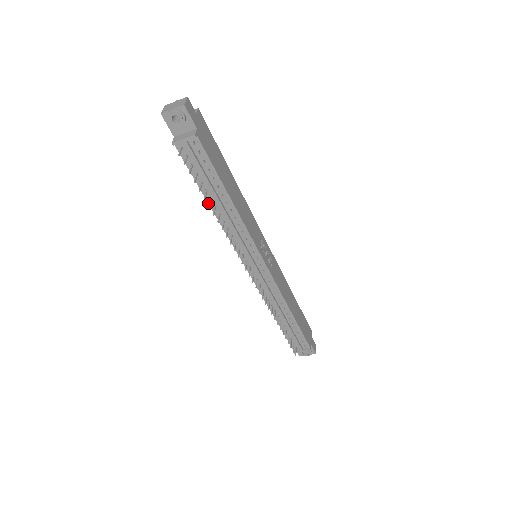
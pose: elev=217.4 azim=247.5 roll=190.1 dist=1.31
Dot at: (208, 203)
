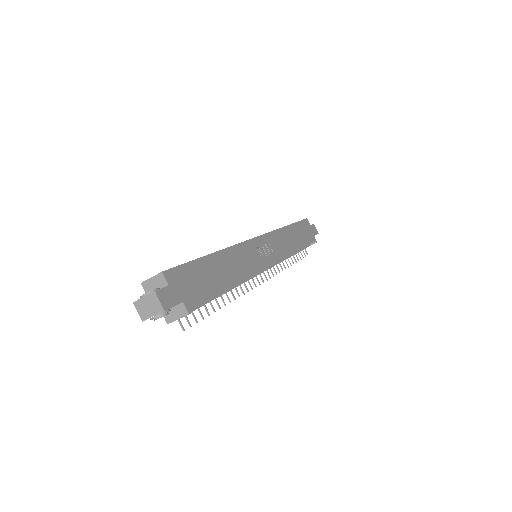
Dot at: occluded
